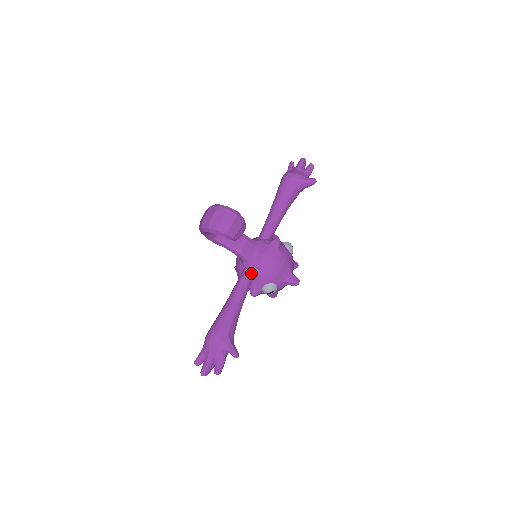
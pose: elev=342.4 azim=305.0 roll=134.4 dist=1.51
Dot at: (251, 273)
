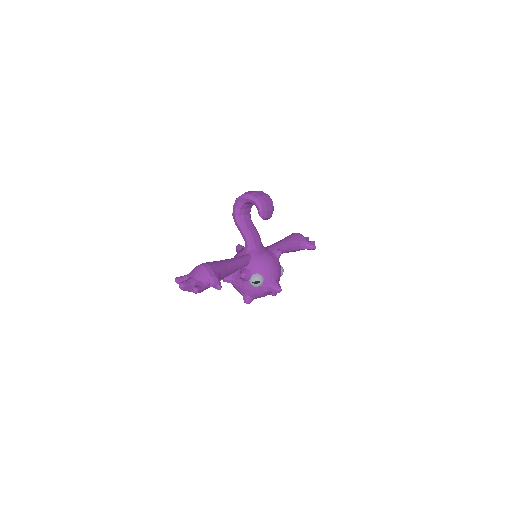
Dot at: (250, 258)
